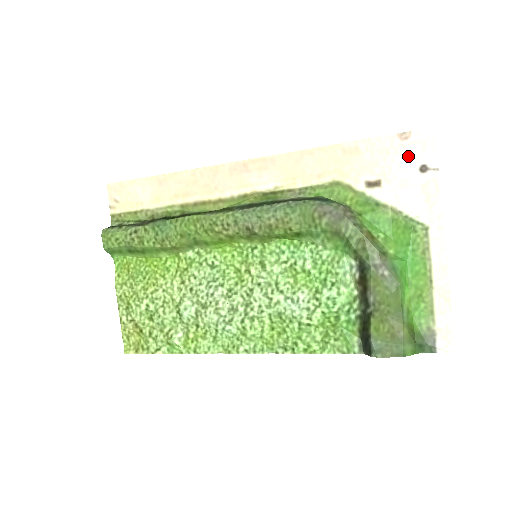
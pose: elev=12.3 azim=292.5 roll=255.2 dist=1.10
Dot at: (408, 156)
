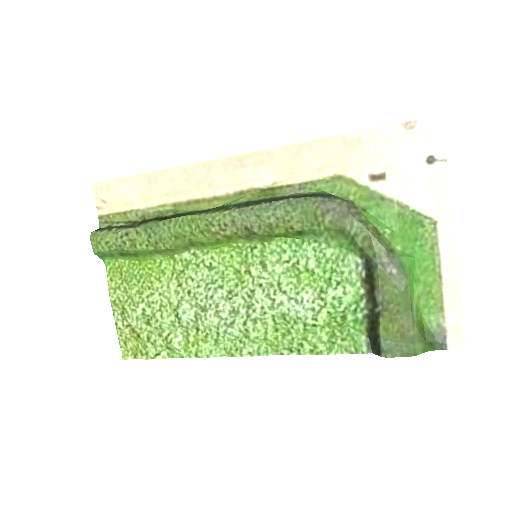
Dot at: (414, 147)
